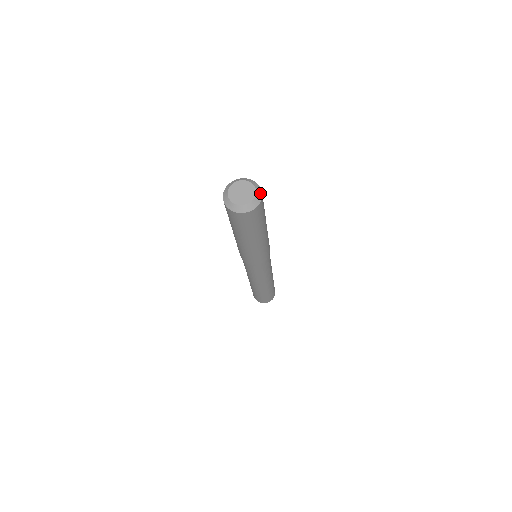
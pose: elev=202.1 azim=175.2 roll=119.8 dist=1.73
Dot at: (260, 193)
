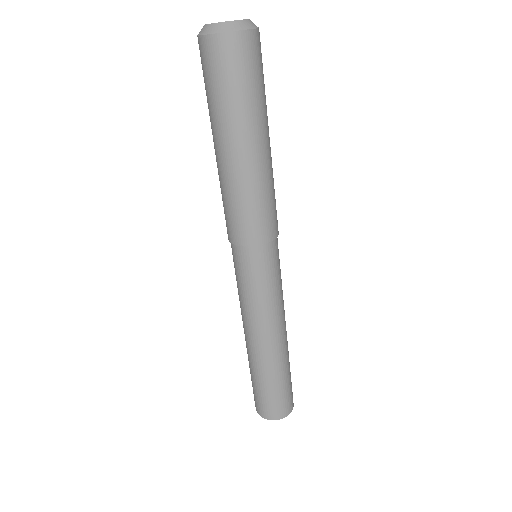
Dot at: (254, 25)
